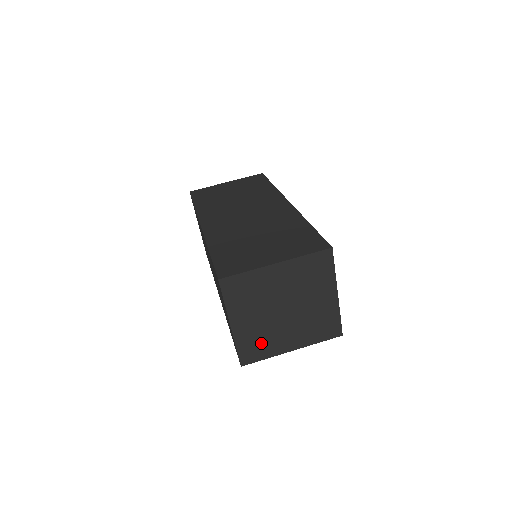
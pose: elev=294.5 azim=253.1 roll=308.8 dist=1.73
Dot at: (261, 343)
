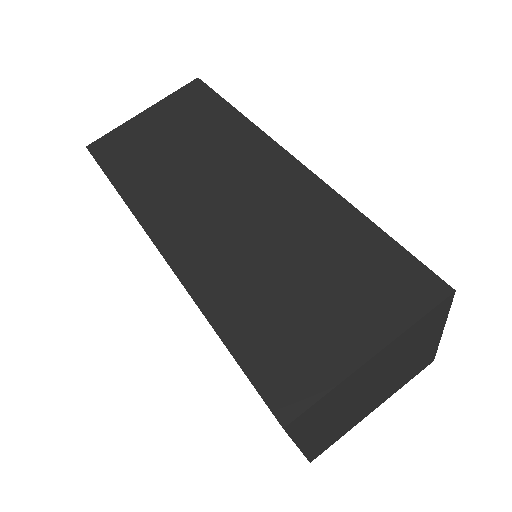
Dot at: (337, 432)
